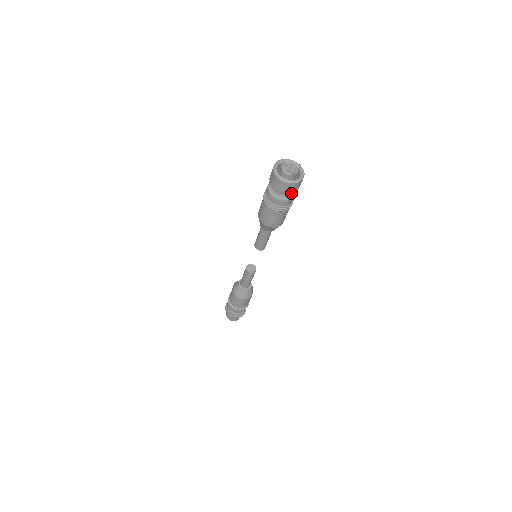
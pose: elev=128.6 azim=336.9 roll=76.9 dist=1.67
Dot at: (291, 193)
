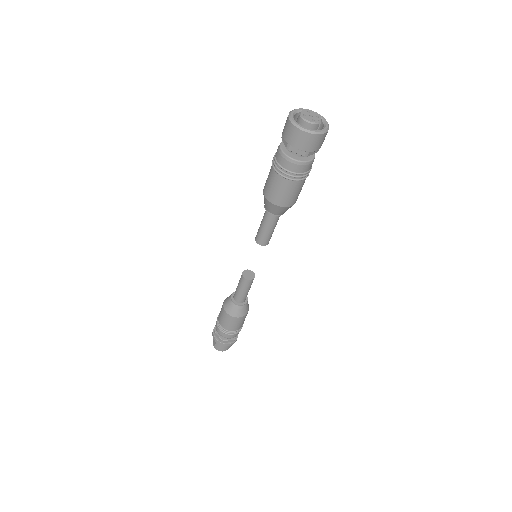
Dot at: (319, 148)
